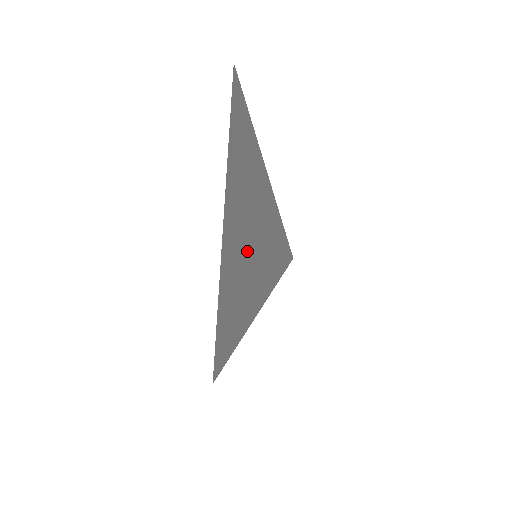
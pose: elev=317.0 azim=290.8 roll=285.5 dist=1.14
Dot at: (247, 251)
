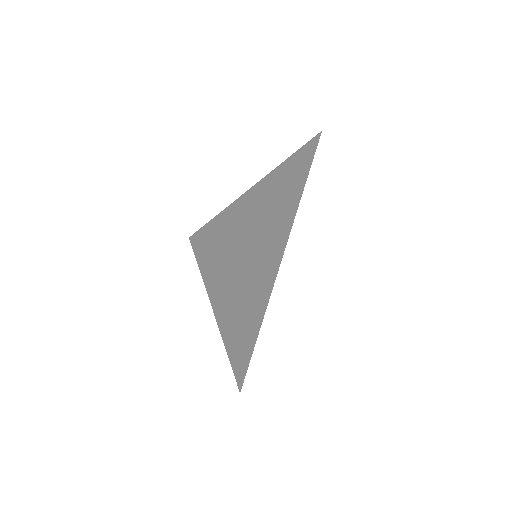
Dot at: (260, 230)
